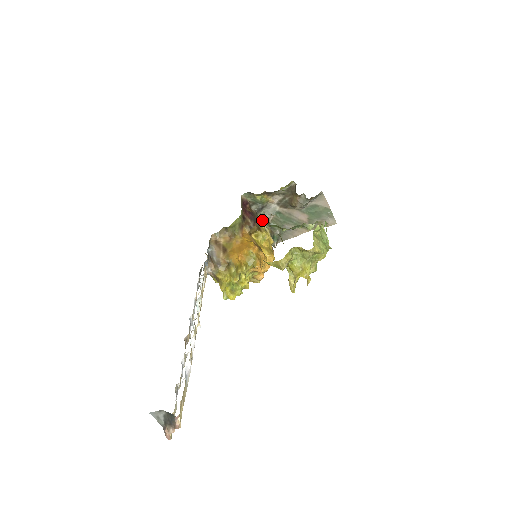
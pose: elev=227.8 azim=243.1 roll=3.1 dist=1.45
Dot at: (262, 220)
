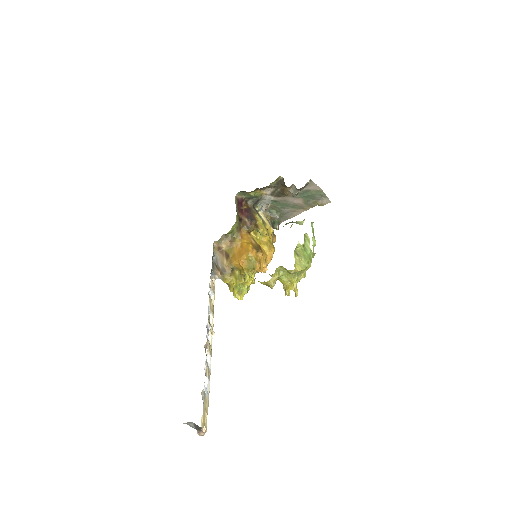
Dot at: occluded
